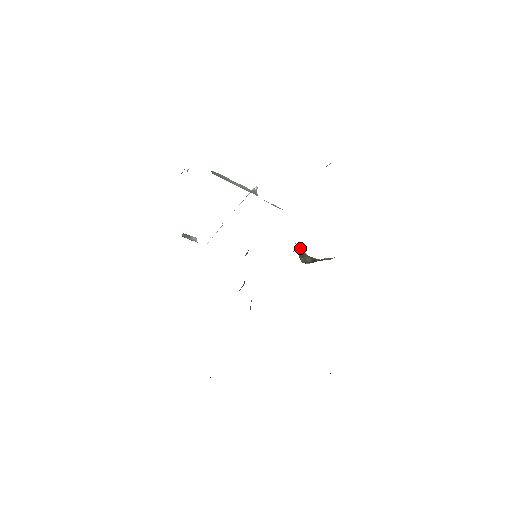
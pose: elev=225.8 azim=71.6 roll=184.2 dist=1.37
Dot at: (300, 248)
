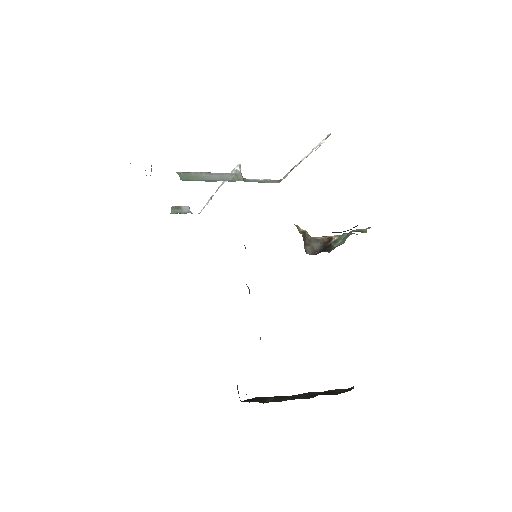
Dot at: (304, 235)
